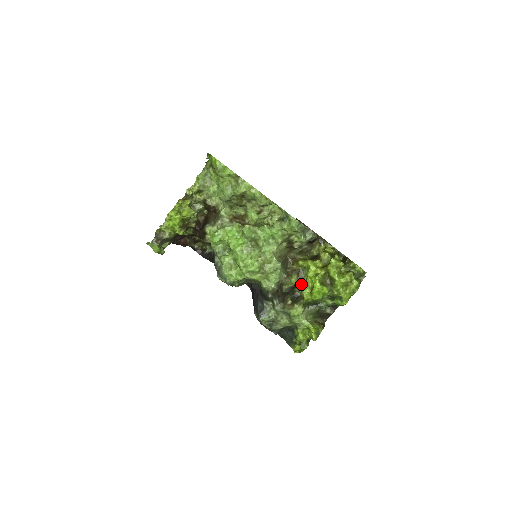
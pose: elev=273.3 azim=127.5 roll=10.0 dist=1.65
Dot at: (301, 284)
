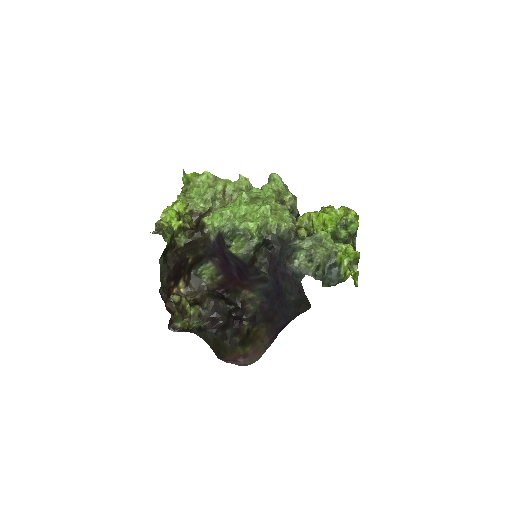
Dot at: occluded
